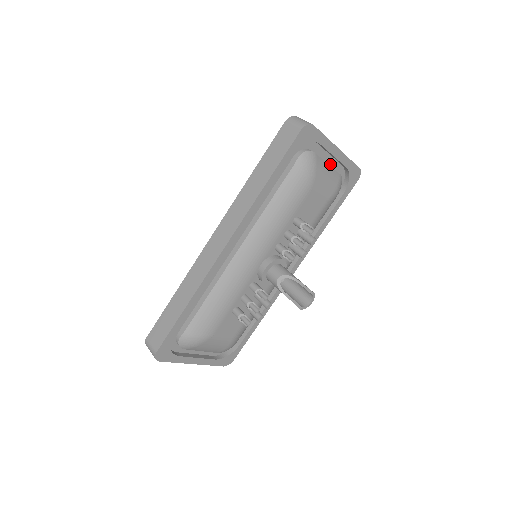
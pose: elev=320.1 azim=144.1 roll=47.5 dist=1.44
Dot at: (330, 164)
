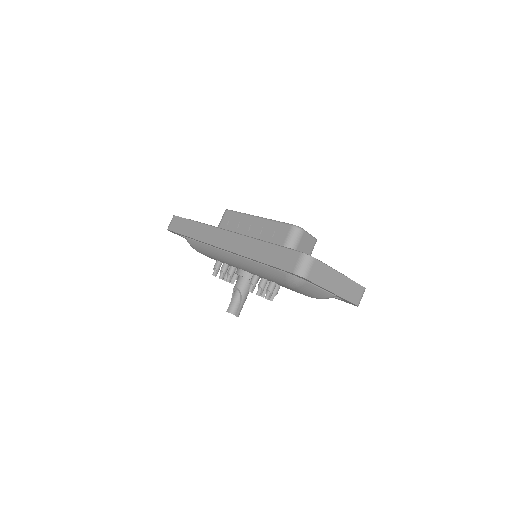
Dot at: occluded
